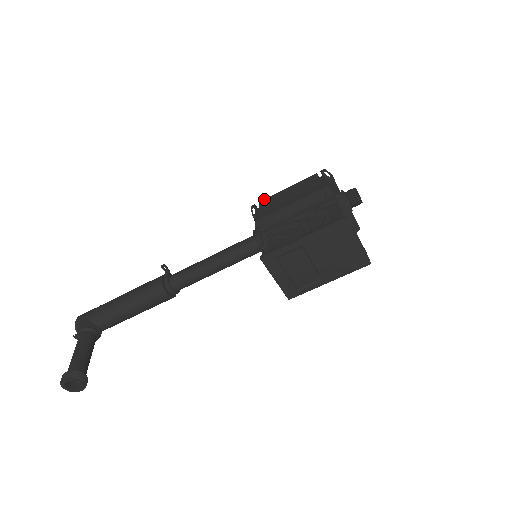
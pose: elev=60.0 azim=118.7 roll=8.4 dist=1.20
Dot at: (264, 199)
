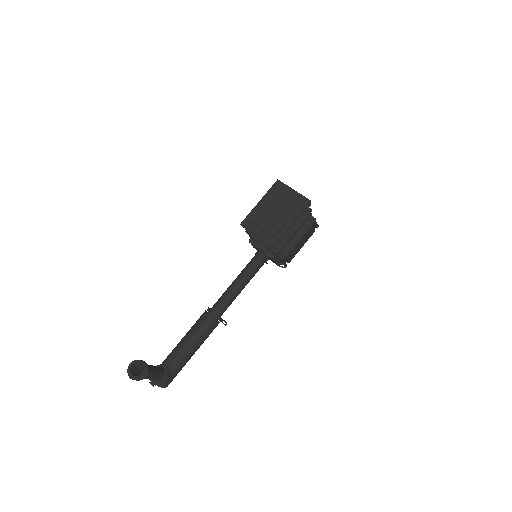
Dot at: occluded
